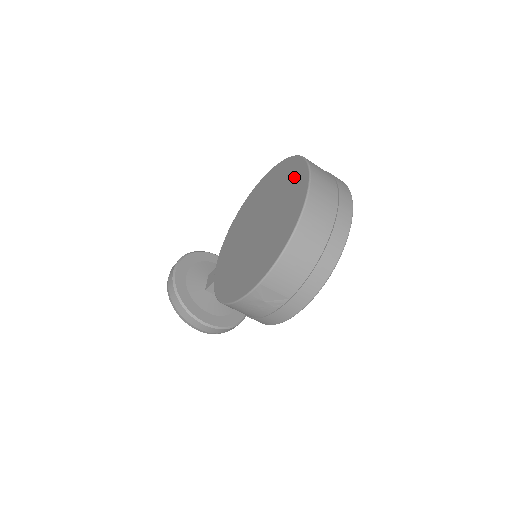
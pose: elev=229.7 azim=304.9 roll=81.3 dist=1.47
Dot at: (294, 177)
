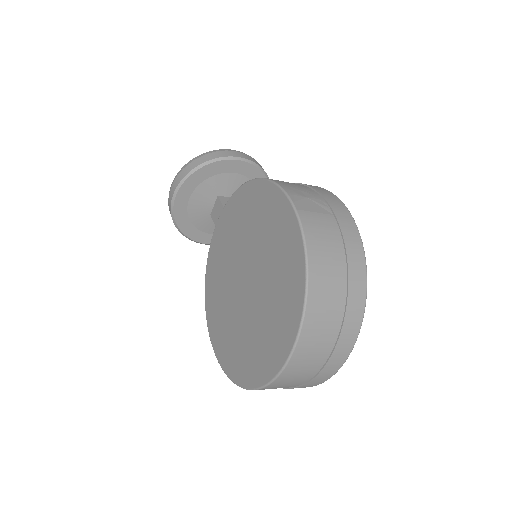
Dot at: (283, 321)
